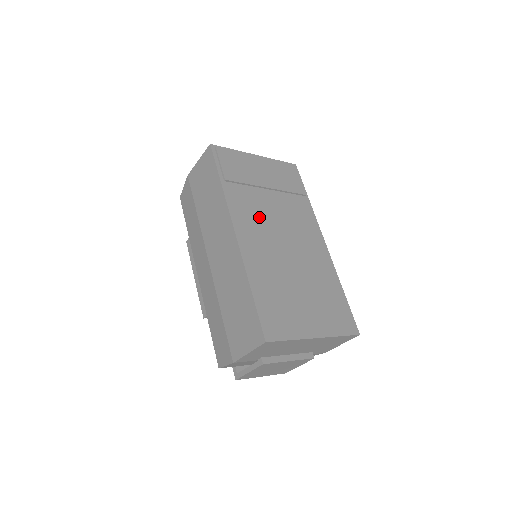
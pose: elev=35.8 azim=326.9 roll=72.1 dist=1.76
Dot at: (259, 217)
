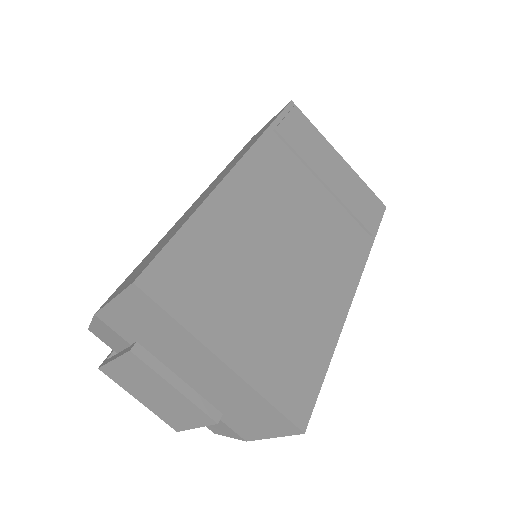
Dot at: (283, 190)
